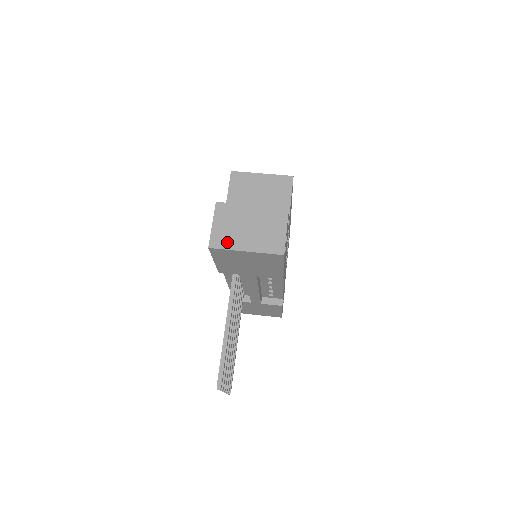
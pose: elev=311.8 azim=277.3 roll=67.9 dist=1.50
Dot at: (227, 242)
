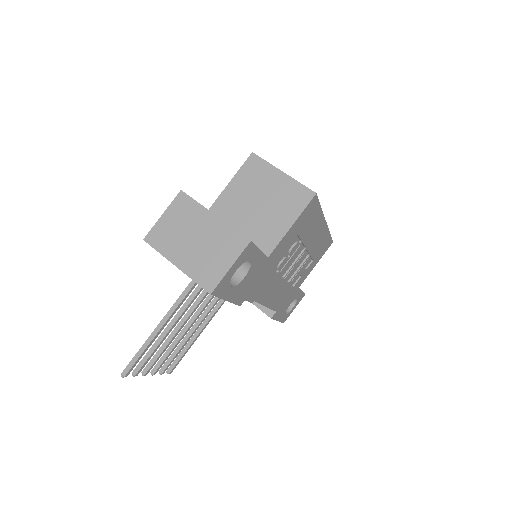
Dot at: (164, 244)
